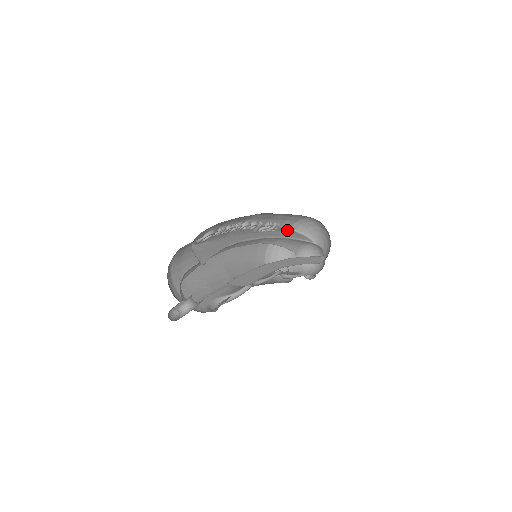
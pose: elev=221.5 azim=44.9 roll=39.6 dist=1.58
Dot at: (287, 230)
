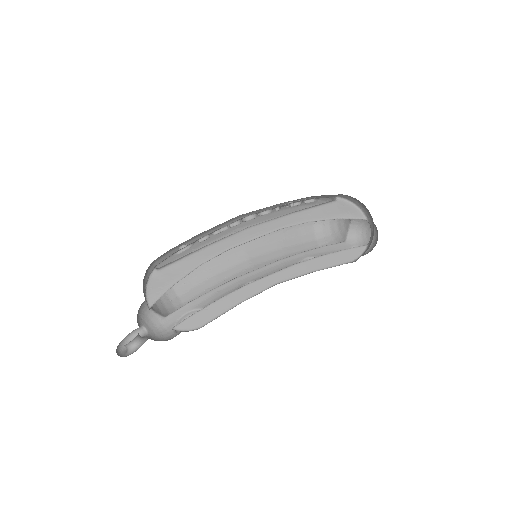
Dot at: (334, 197)
